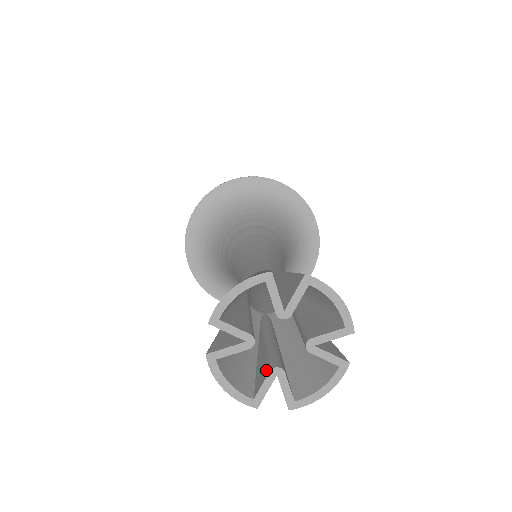
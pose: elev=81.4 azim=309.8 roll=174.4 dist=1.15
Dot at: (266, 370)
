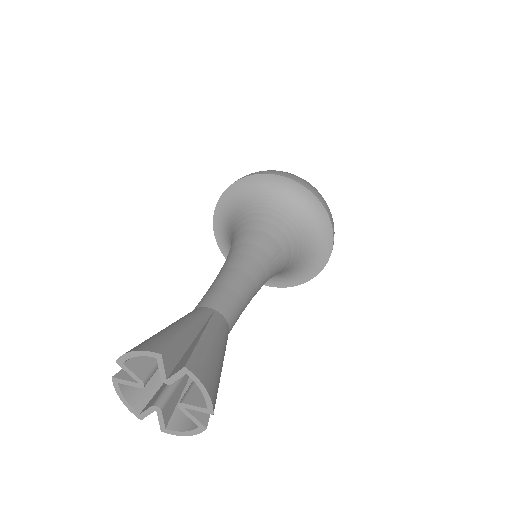
Dot at: (154, 401)
